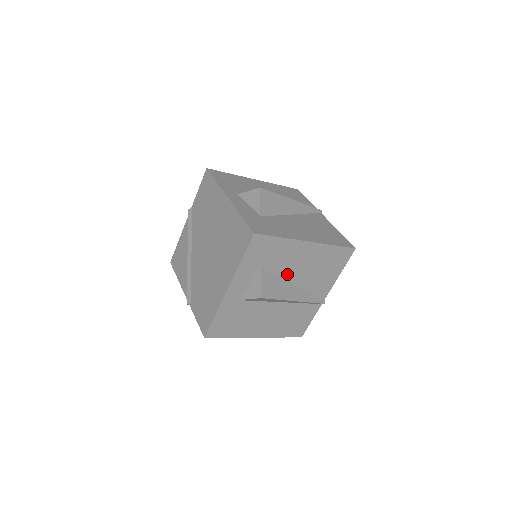
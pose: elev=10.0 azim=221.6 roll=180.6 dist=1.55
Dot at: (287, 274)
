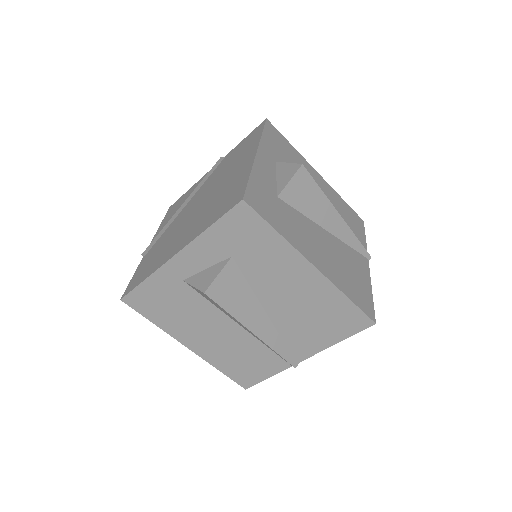
Dot at: (264, 291)
